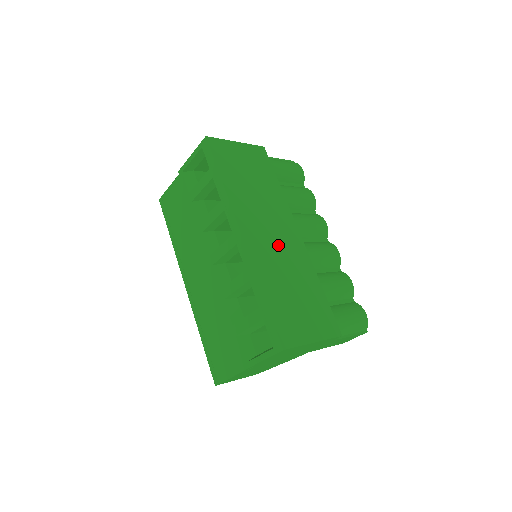
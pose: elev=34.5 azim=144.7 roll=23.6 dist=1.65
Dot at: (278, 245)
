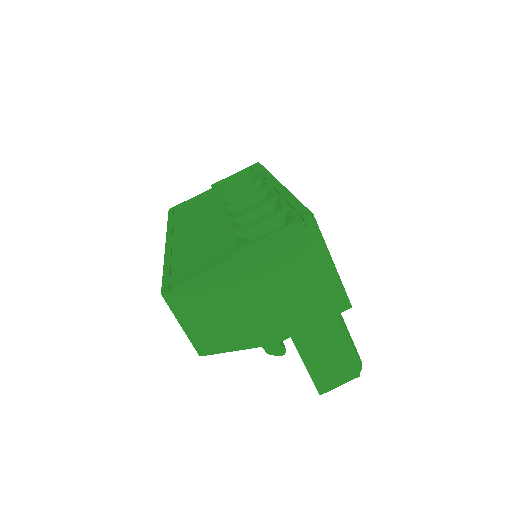
Dot at: occluded
